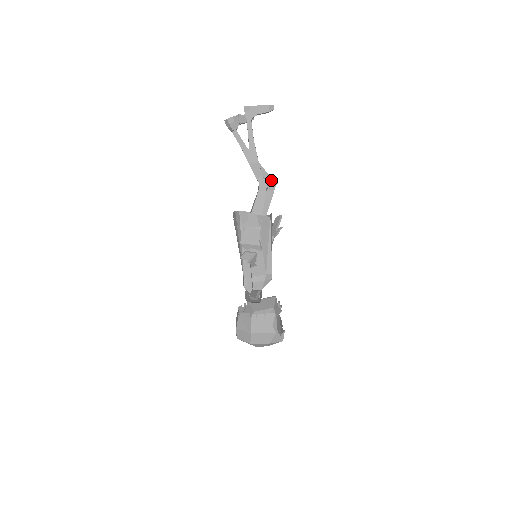
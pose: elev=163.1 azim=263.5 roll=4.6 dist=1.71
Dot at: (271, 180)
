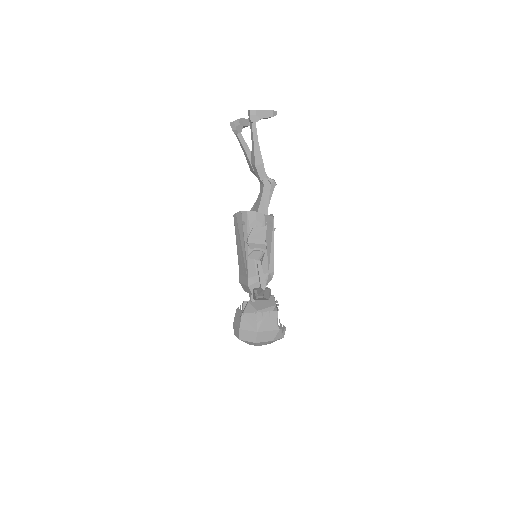
Dot at: occluded
